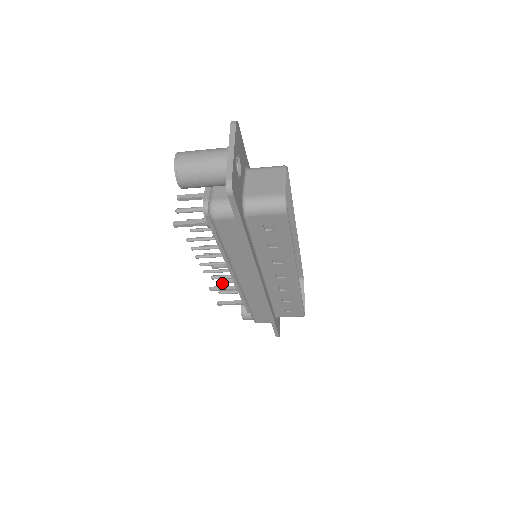
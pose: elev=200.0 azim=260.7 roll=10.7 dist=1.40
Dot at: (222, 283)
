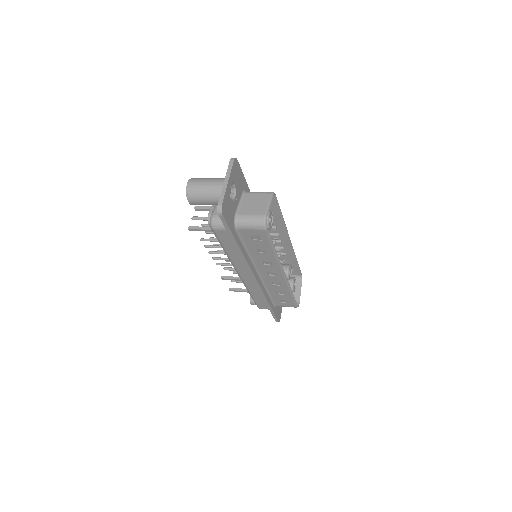
Dot at: (235, 273)
